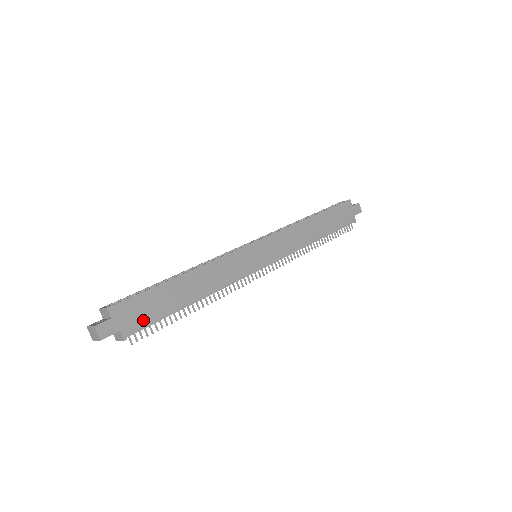
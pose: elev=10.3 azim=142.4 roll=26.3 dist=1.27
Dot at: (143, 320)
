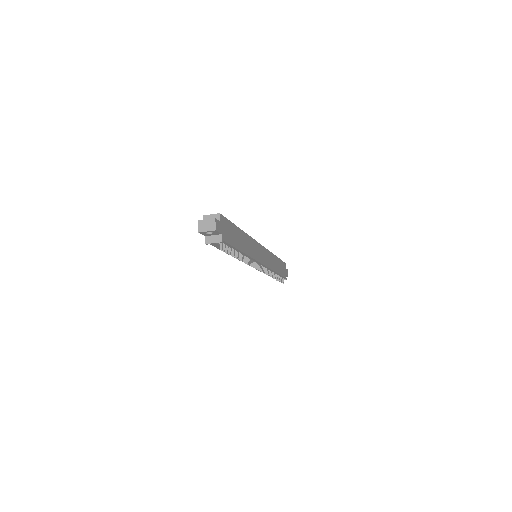
Dot at: (228, 239)
